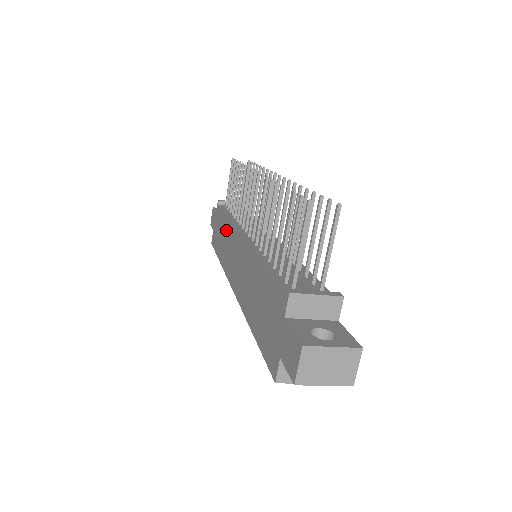
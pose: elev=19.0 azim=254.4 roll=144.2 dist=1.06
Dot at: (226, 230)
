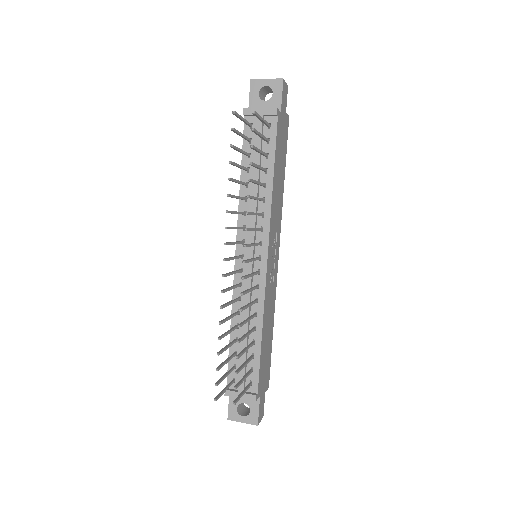
Dot at: occluded
